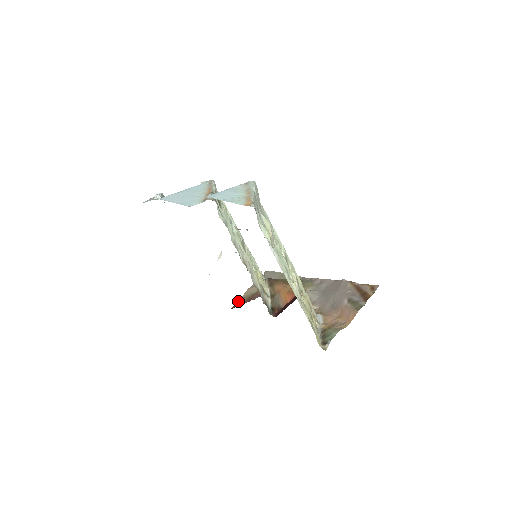
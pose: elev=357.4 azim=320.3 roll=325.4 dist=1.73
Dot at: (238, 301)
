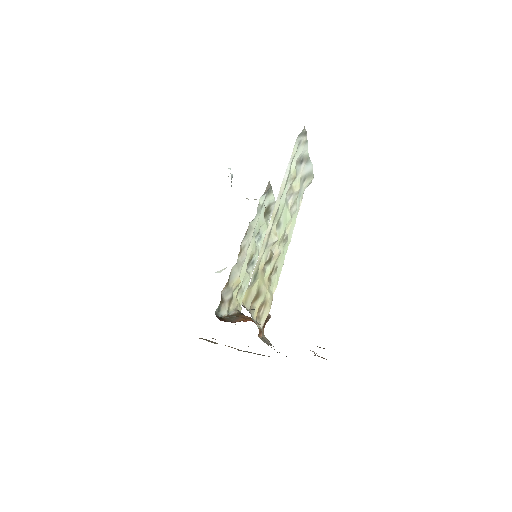
Dot at: occluded
